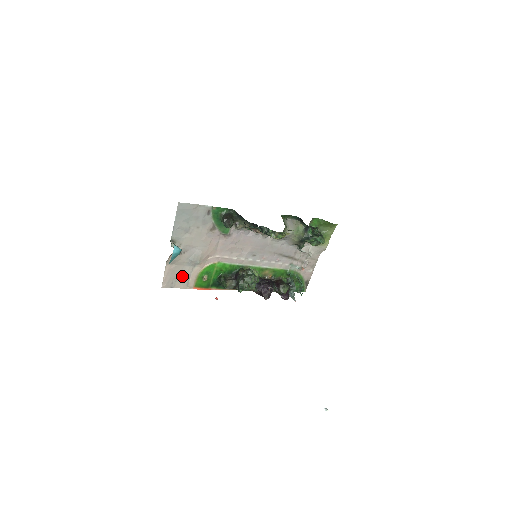
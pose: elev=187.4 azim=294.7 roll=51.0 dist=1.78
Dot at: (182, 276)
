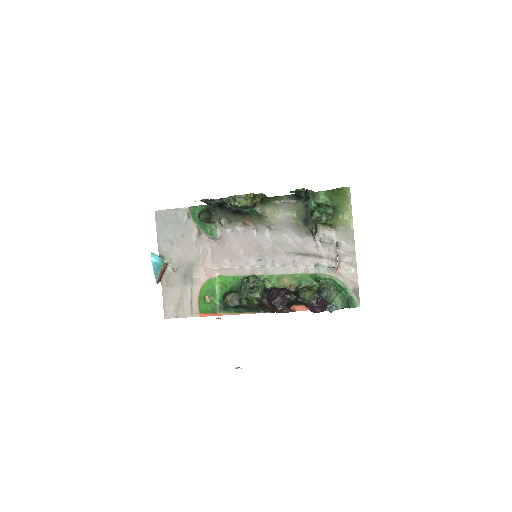
Dot at: (183, 300)
